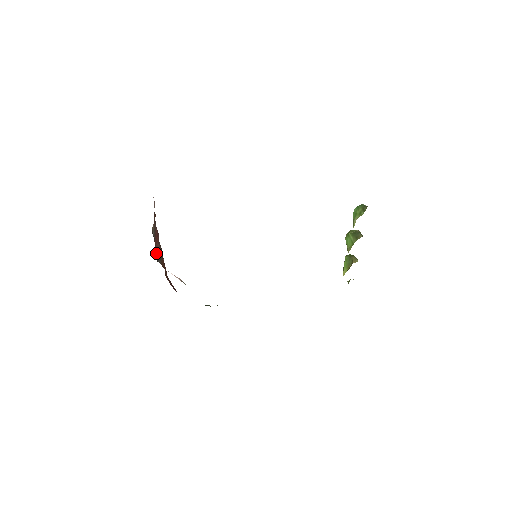
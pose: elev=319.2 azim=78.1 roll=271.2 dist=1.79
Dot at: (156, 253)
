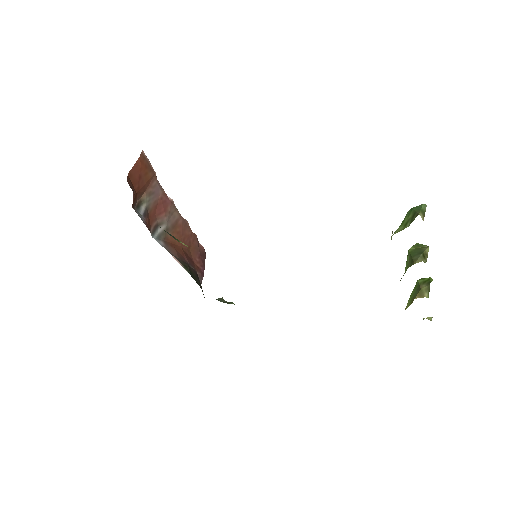
Dot at: (154, 227)
